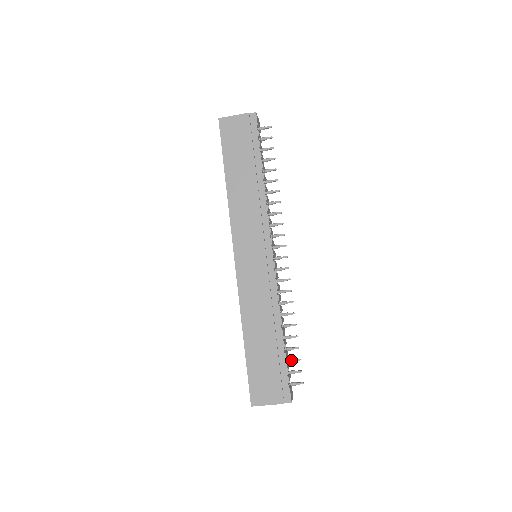
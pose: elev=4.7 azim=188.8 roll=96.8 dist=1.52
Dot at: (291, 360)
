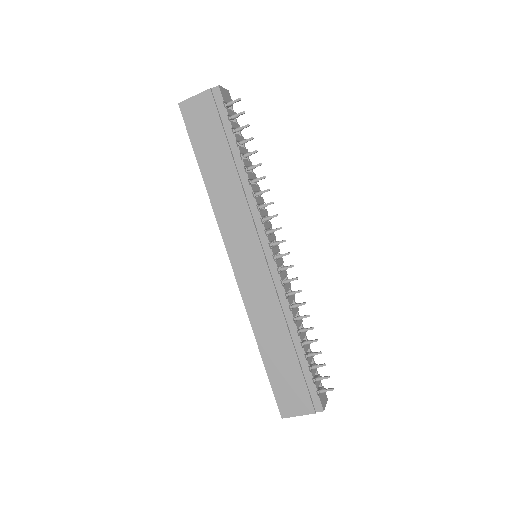
Dot at: (315, 367)
